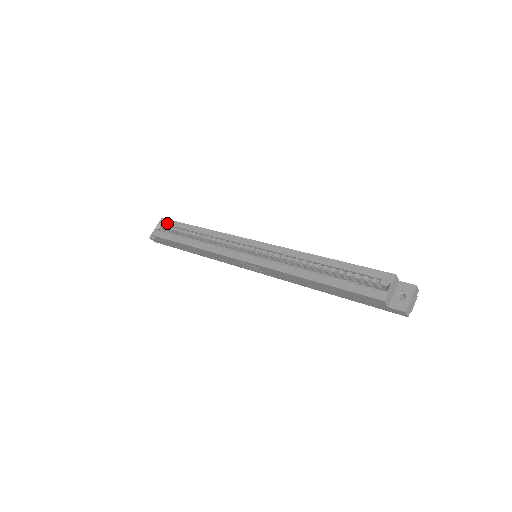
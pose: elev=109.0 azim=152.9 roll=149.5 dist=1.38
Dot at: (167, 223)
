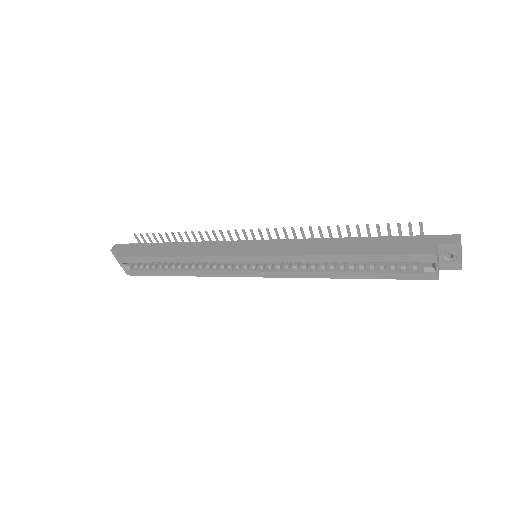
Dot at: (128, 261)
